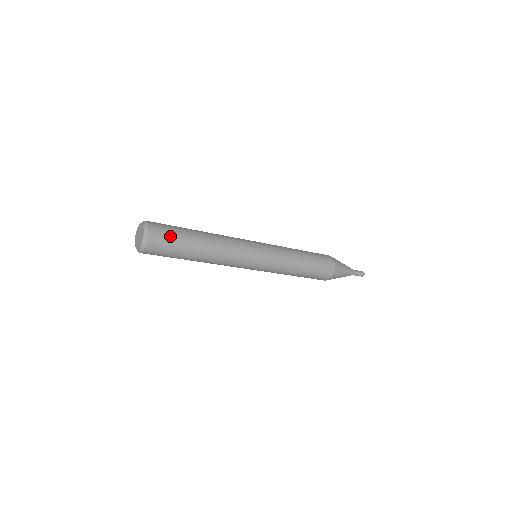
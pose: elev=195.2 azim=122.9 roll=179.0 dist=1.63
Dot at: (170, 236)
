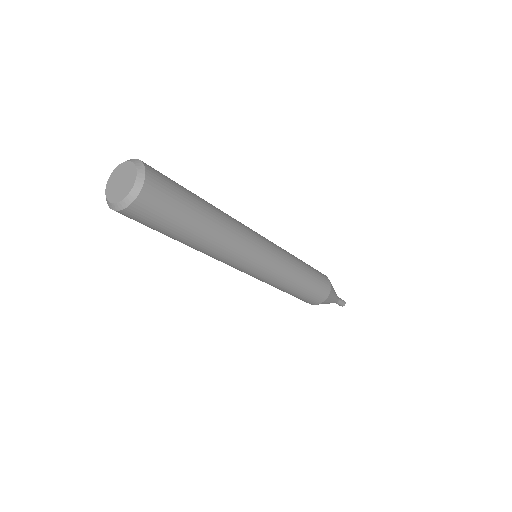
Dot at: (165, 214)
